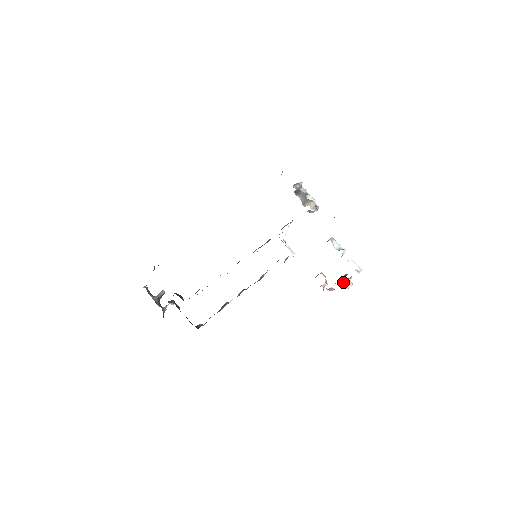
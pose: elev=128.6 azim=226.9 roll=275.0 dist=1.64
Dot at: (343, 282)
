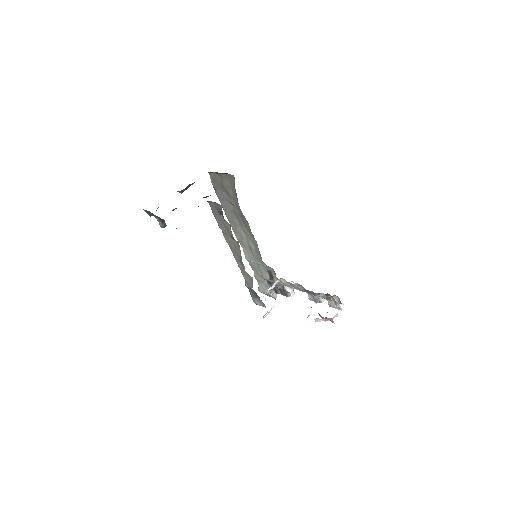
Dot at: (332, 300)
